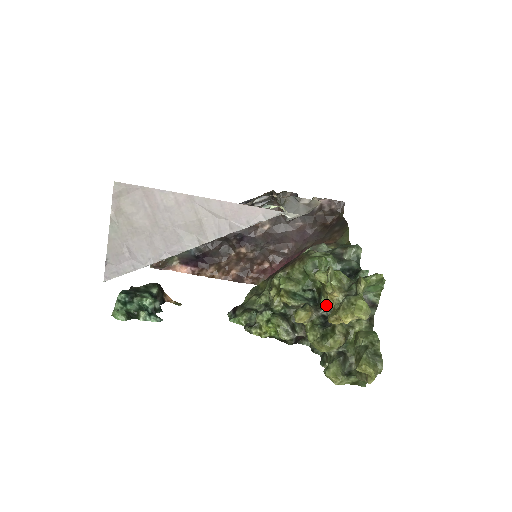
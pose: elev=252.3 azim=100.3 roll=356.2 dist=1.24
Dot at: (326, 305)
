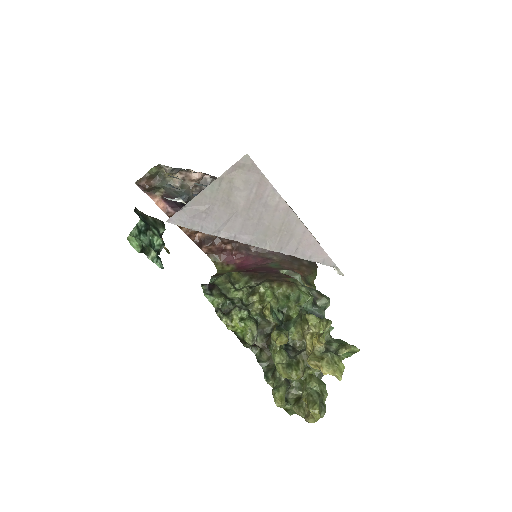
Dot at: (292, 335)
